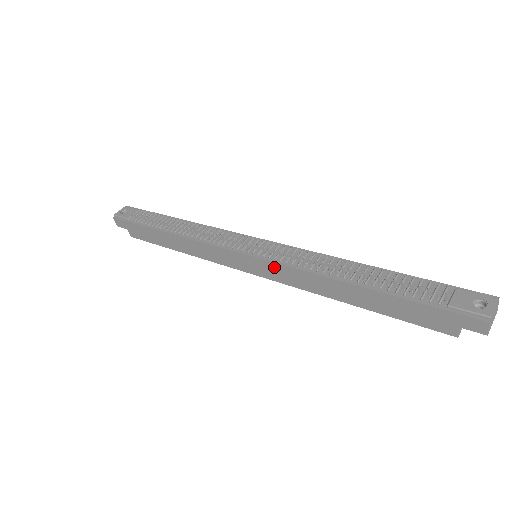
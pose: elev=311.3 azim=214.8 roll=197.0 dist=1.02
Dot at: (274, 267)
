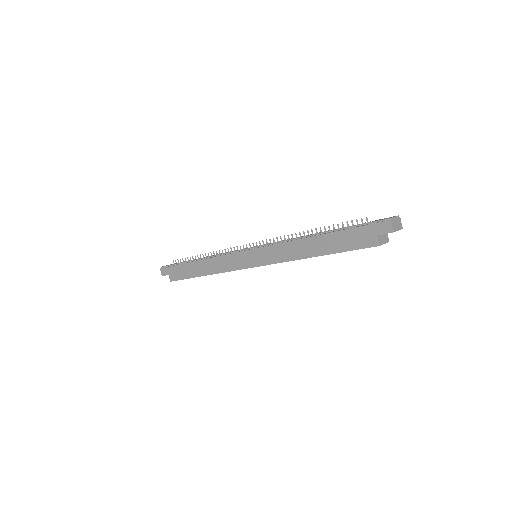
Dot at: (266, 251)
